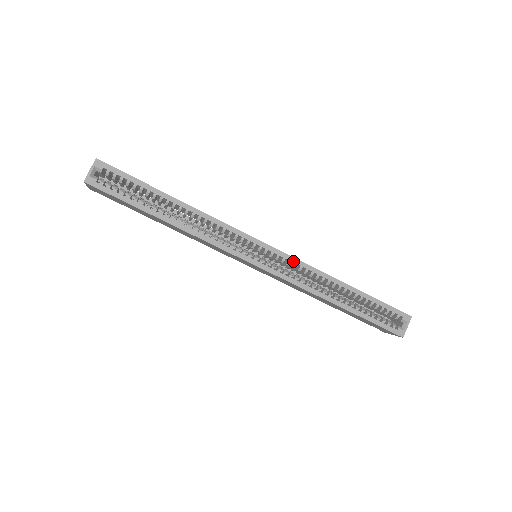
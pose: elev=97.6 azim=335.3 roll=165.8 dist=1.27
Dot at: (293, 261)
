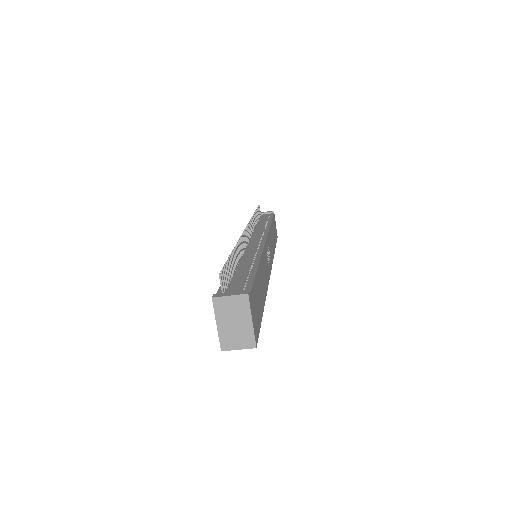
Dot at: occluded
